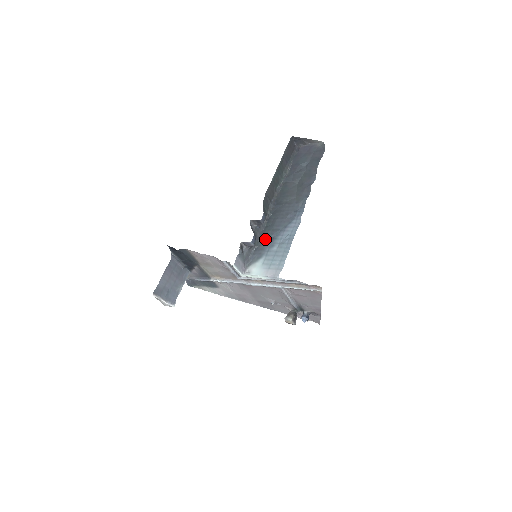
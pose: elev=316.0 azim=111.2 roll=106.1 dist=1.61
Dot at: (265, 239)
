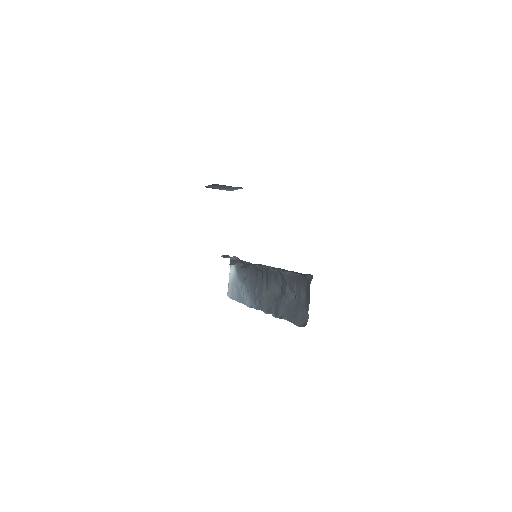
Dot at: (245, 270)
